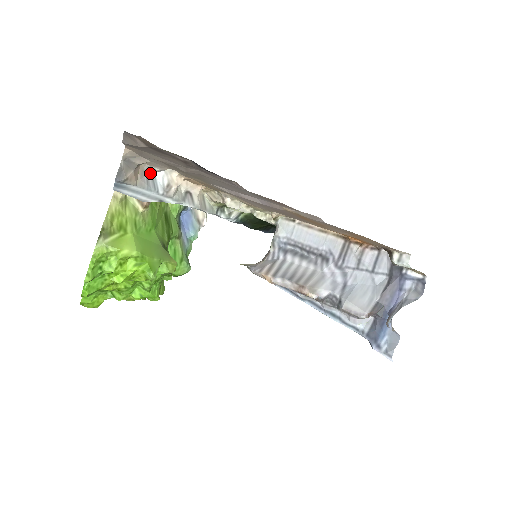
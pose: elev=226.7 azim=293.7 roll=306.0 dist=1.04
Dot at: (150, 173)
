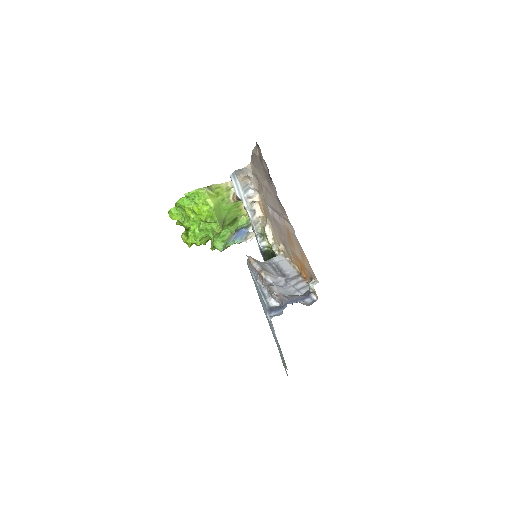
Dot at: (249, 187)
